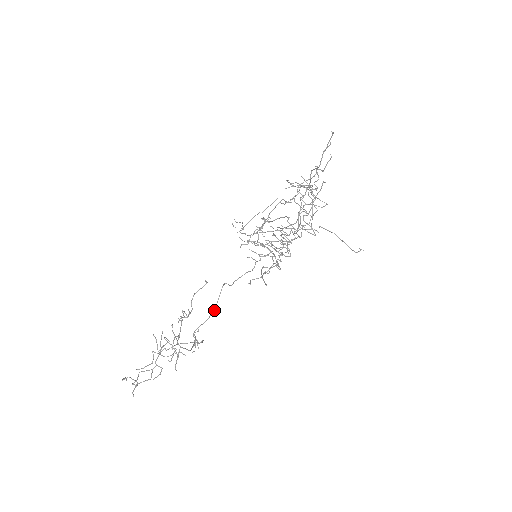
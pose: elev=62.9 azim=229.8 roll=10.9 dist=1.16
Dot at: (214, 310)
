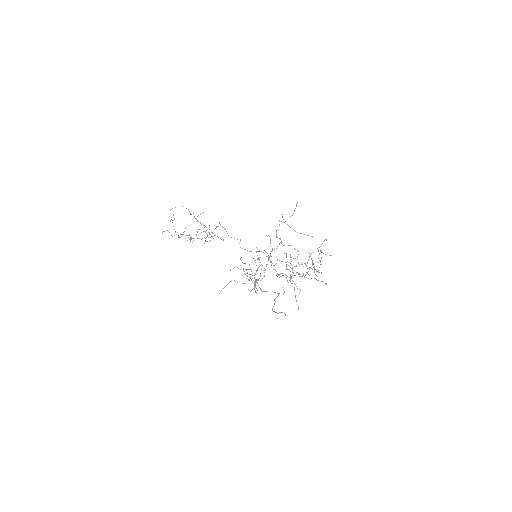
Dot at: occluded
